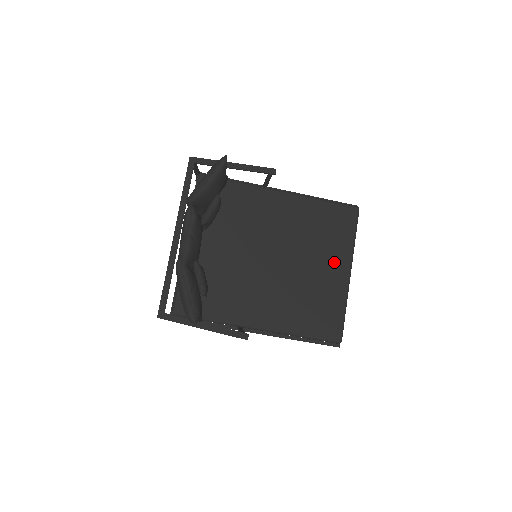
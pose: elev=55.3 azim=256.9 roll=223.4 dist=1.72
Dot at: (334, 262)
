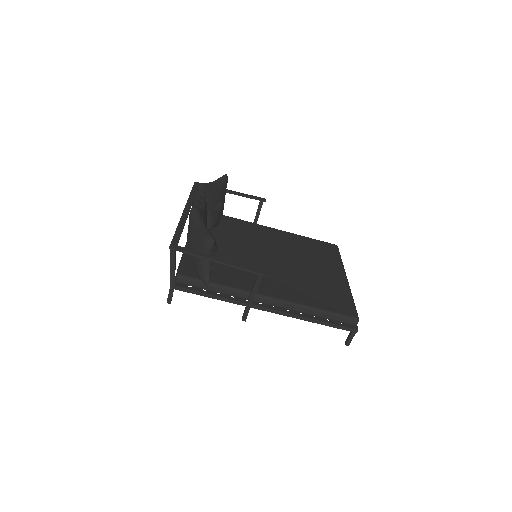
Dot at: (329, 268)
